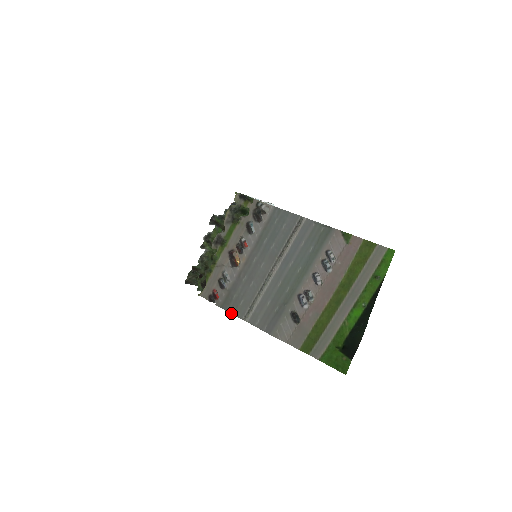
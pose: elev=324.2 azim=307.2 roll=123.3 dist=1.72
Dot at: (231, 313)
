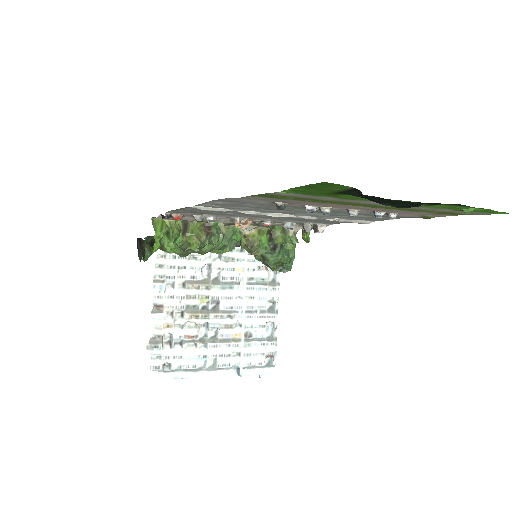
Dot at: occluded
